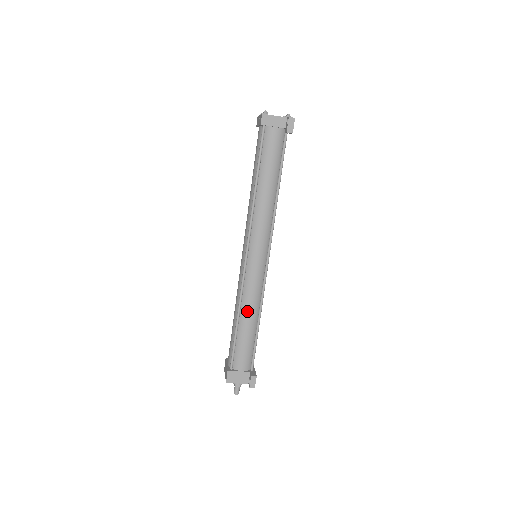
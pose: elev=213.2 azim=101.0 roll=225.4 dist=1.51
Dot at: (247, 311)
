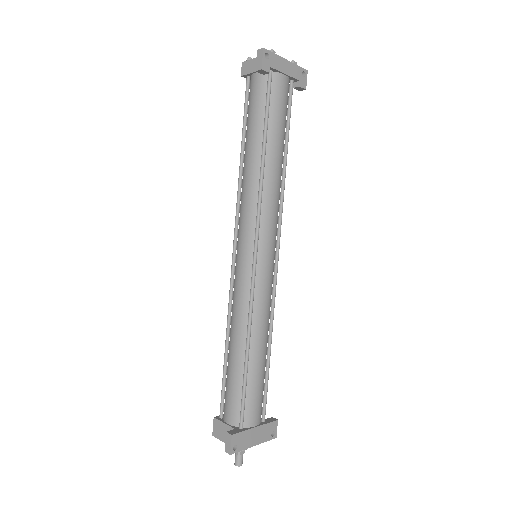
Dot at: (233, 332)
